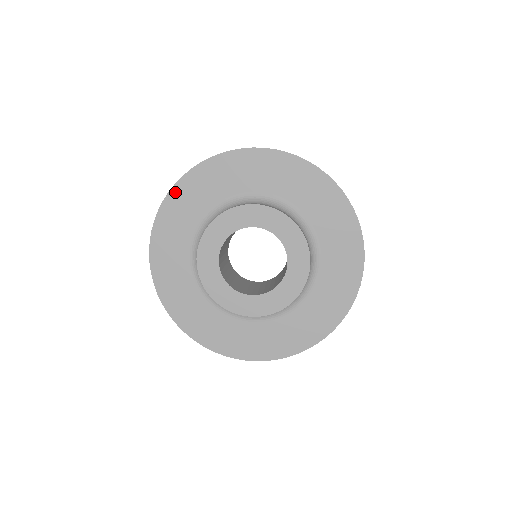
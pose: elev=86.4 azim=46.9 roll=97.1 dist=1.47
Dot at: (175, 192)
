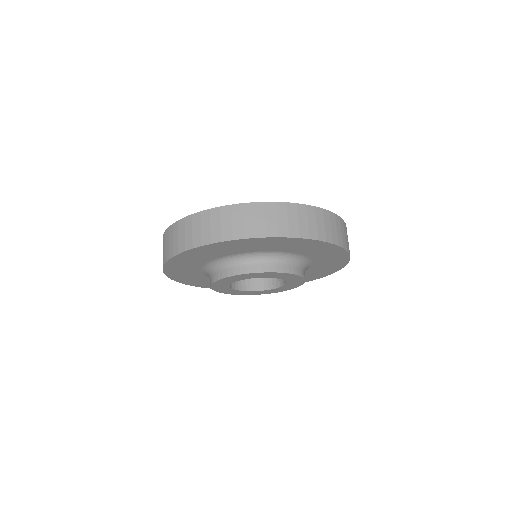
Dot at: (171, 277)
